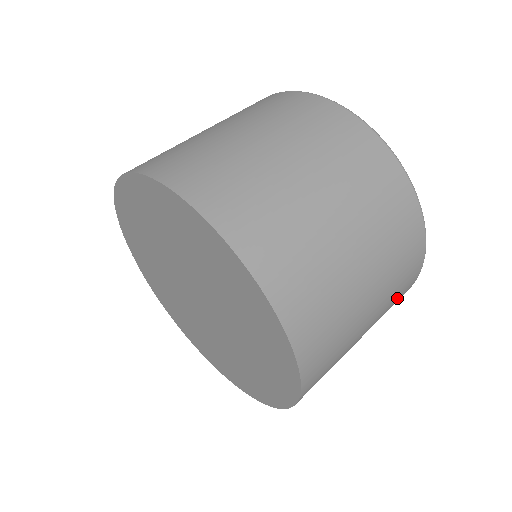
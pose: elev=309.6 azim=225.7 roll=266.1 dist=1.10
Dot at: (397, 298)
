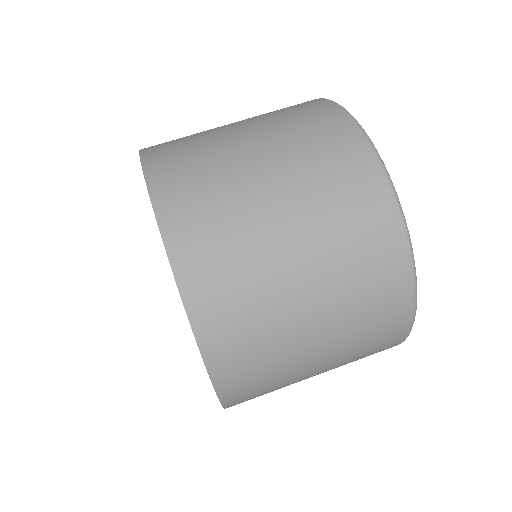
Dot at: (374, 294)
